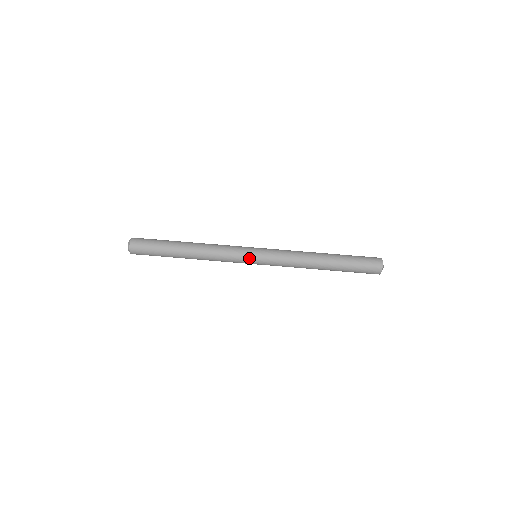
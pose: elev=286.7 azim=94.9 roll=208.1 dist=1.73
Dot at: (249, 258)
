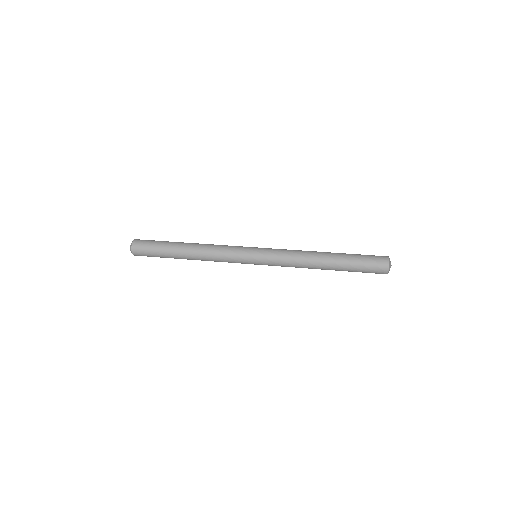
Dot at: (249, 250)
